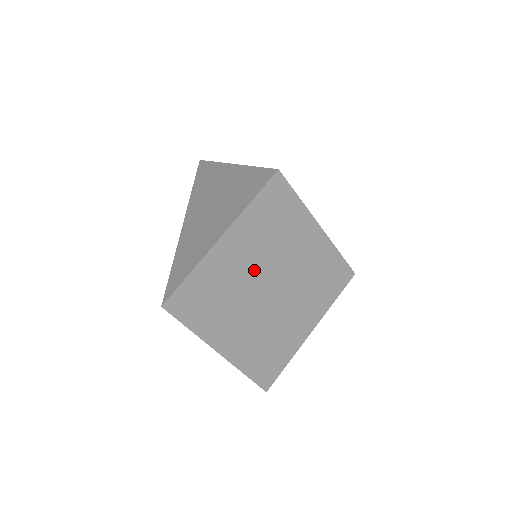
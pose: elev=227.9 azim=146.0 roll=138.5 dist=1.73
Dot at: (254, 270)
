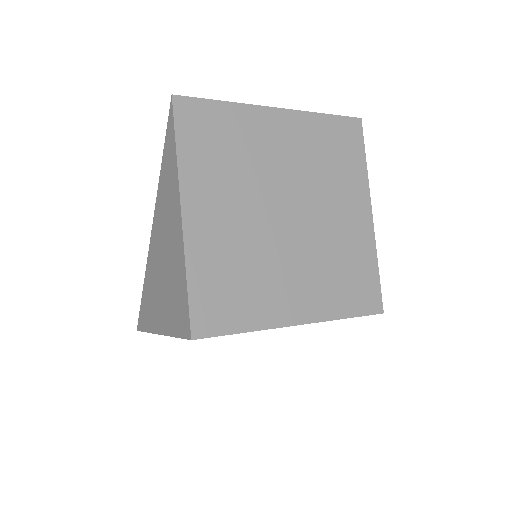
Dot at: occluded
